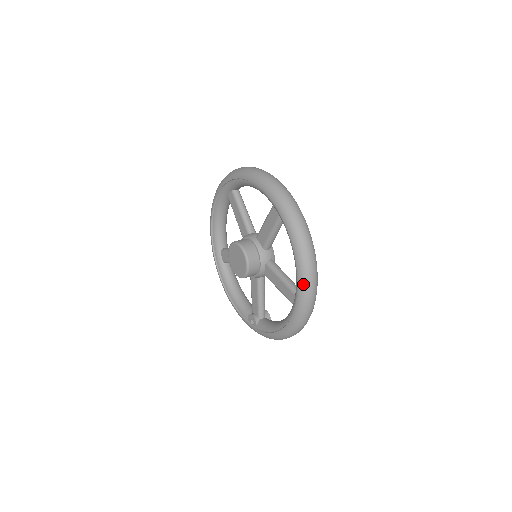
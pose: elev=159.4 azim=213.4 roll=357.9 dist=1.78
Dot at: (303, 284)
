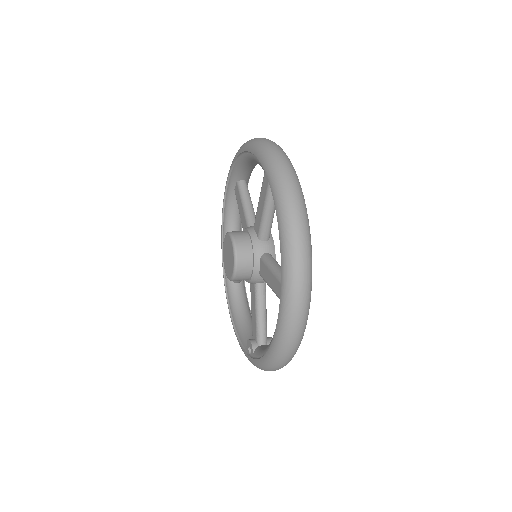
Dot at: (287, 260)
